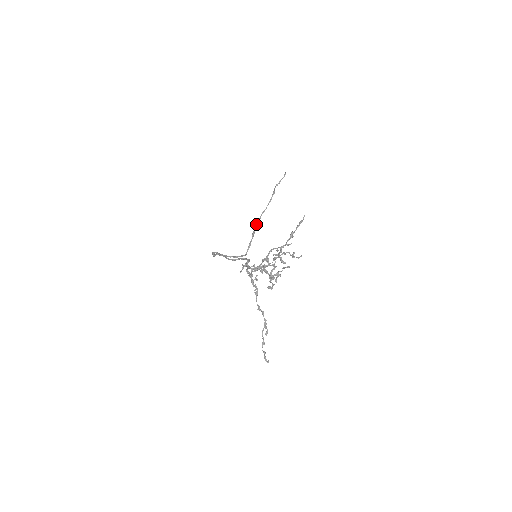
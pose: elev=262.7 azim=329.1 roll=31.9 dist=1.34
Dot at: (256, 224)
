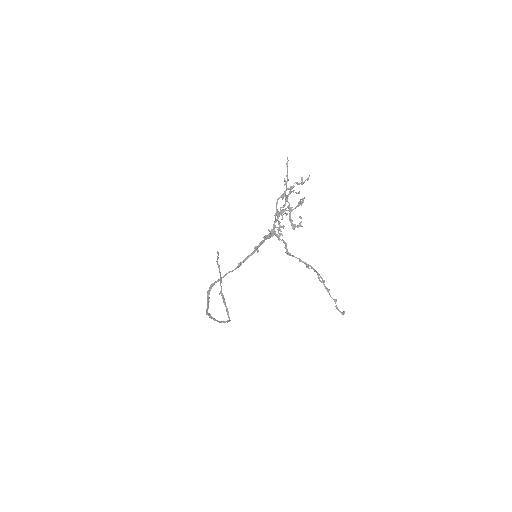
Dot at: (221, 293)
